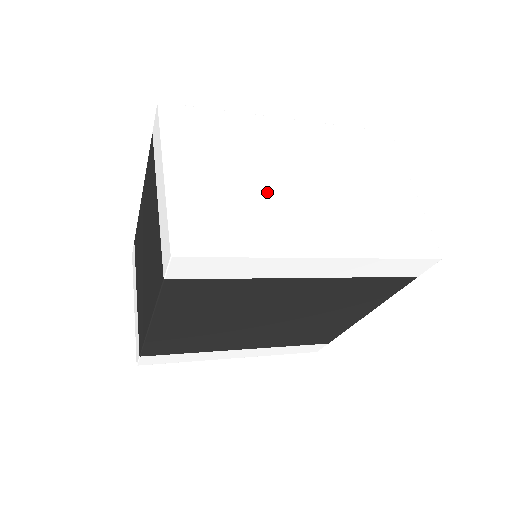
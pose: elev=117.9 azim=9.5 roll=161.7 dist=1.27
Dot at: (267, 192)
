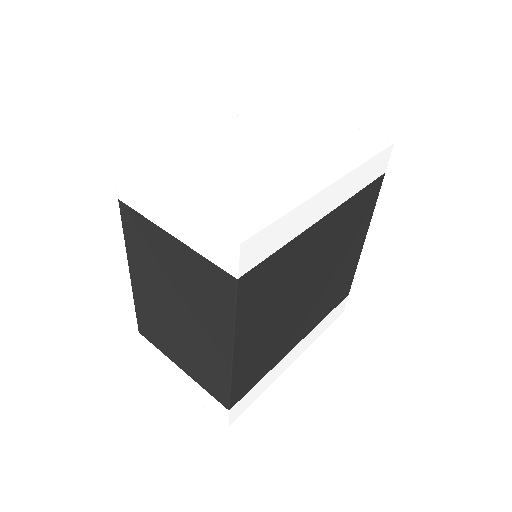
Dot at: (252, 171)
